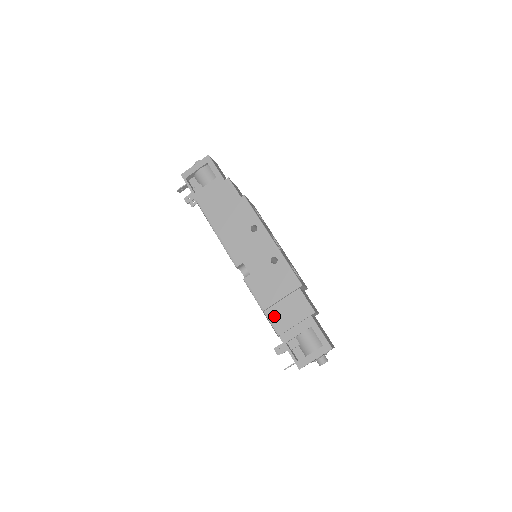
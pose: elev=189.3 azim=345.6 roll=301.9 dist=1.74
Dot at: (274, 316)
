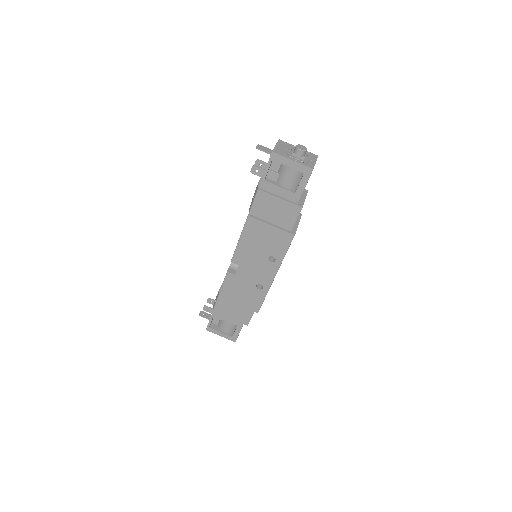
Dot at: (222, 303)
